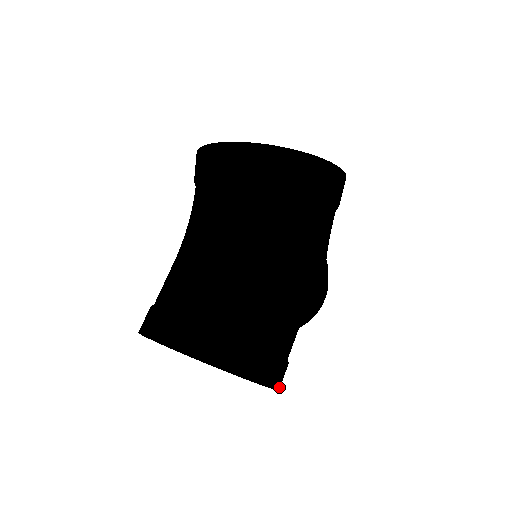
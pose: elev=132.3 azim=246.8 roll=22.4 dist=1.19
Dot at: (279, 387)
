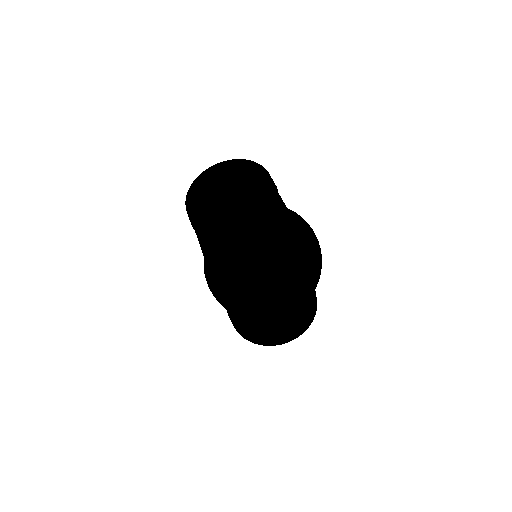
Dot at: occluded
